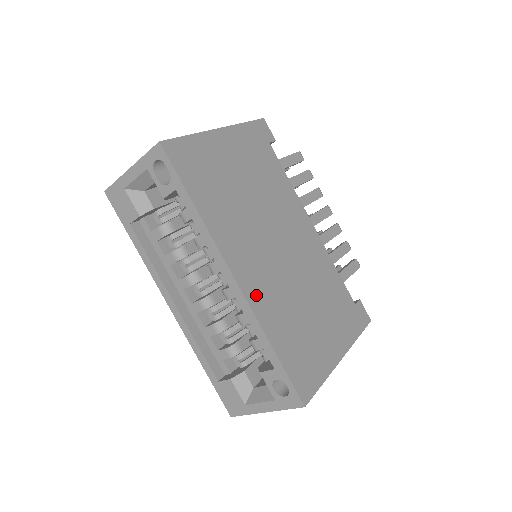
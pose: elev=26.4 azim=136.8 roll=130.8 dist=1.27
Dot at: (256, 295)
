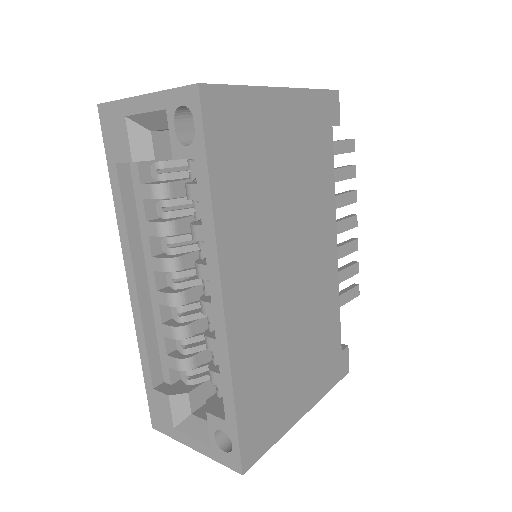
Dot at: (241, 330)
